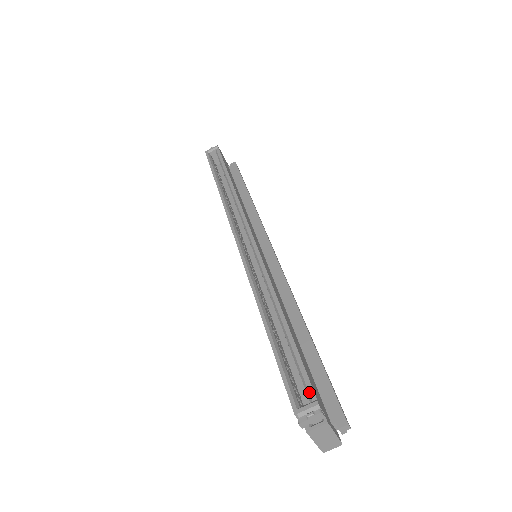
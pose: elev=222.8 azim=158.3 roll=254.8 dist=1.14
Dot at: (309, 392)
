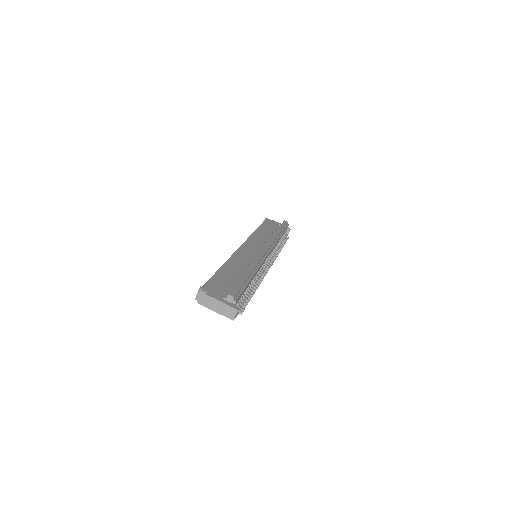
Dot at: occluded
